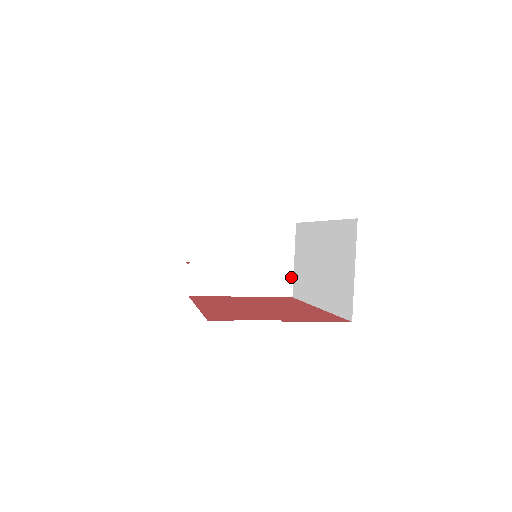
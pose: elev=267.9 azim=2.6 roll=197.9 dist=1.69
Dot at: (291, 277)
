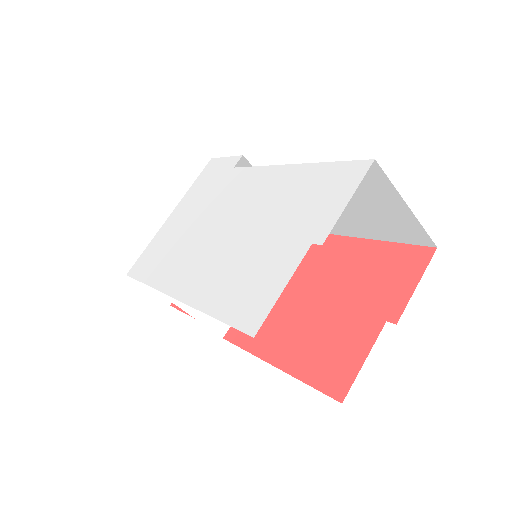
Dot at: occluded
